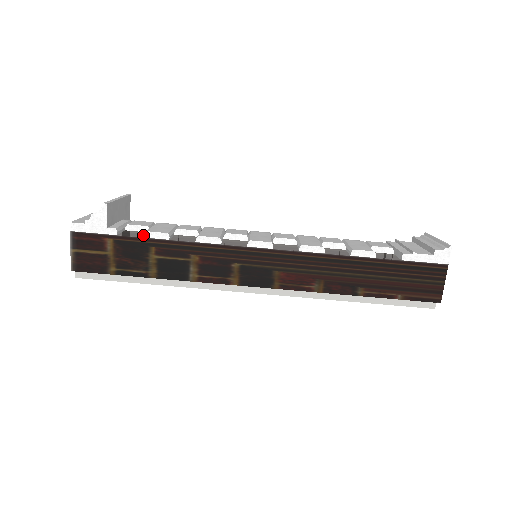
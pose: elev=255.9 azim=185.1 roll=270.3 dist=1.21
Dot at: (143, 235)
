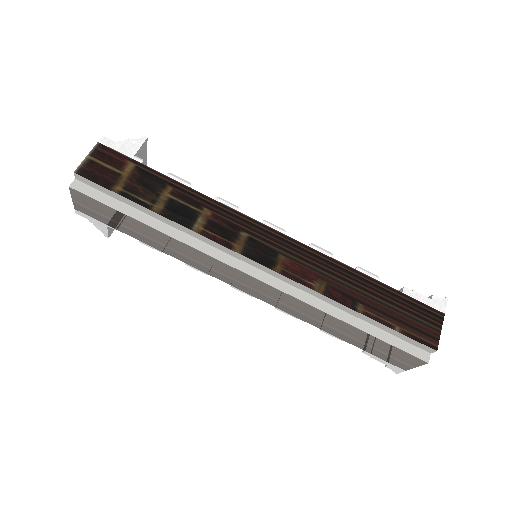
Dot at: (167, 173)
